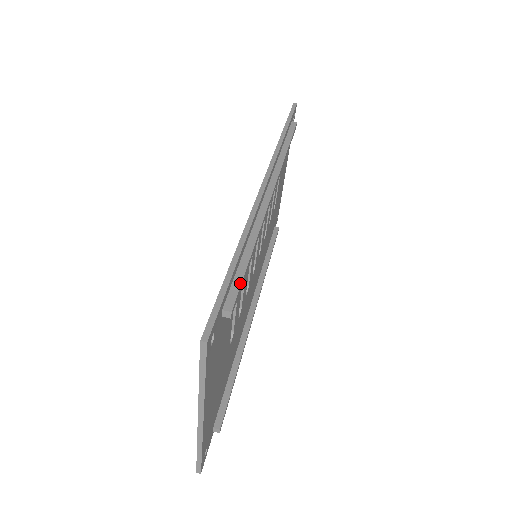
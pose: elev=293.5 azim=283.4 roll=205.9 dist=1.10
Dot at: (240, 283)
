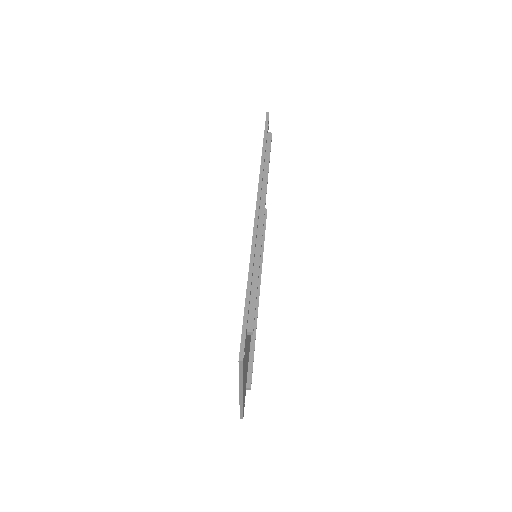
Dot at: (254, 308)
